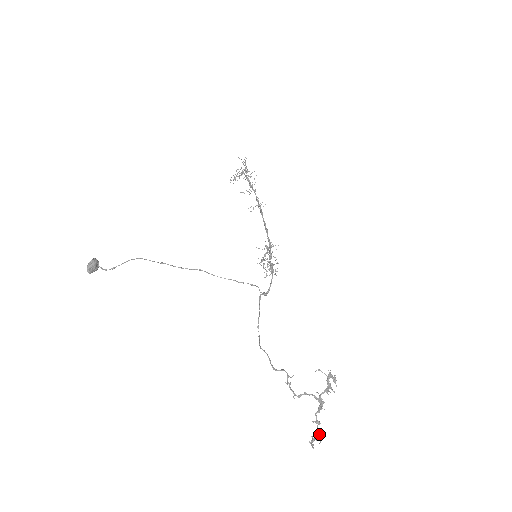
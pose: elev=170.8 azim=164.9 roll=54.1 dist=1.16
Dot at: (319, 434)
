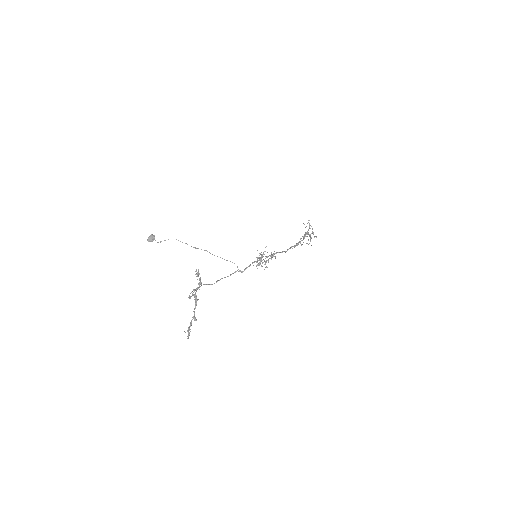
Dot at: (190, 325)
